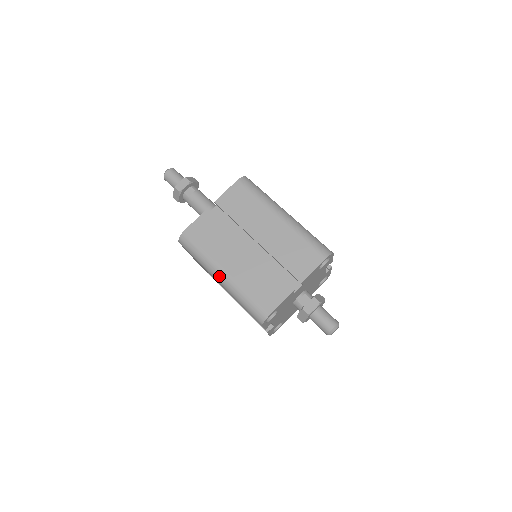
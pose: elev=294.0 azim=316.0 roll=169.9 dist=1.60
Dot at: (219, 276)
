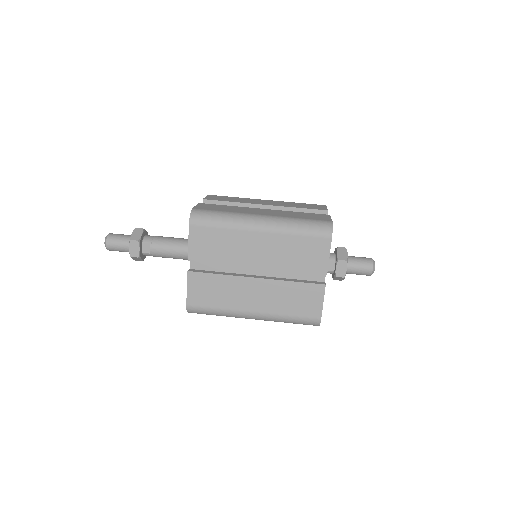
Dot at: (251, 318)
